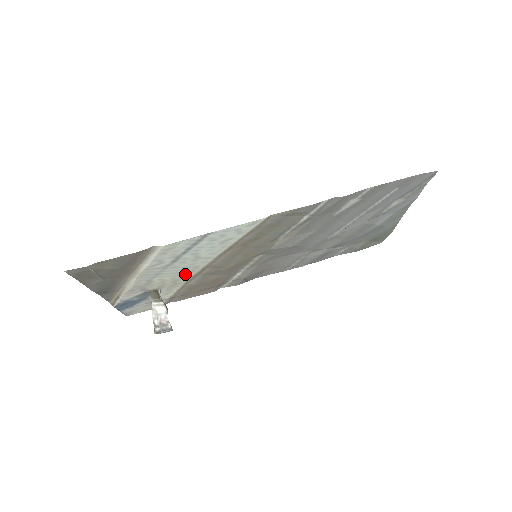
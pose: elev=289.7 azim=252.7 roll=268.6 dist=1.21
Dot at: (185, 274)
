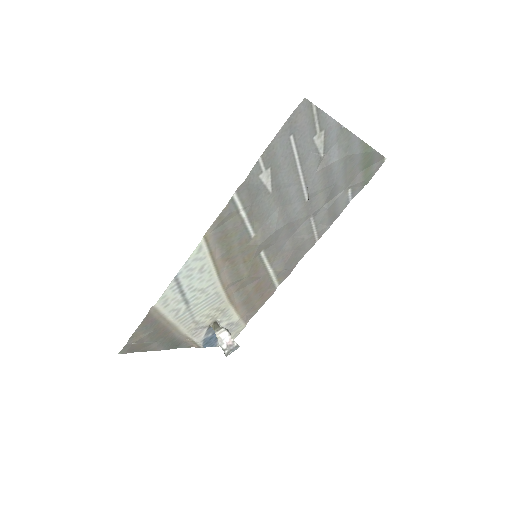
Dot at: (217, 302)
